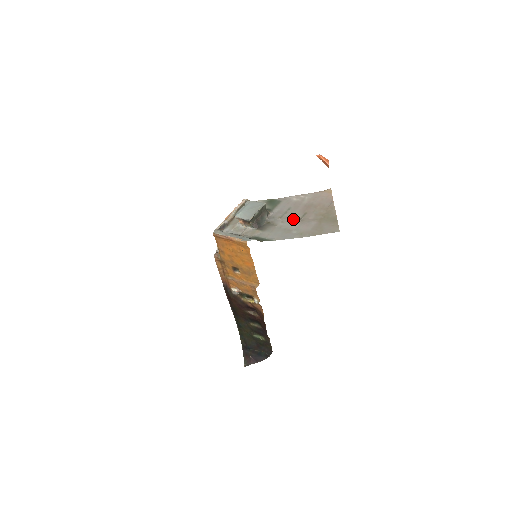
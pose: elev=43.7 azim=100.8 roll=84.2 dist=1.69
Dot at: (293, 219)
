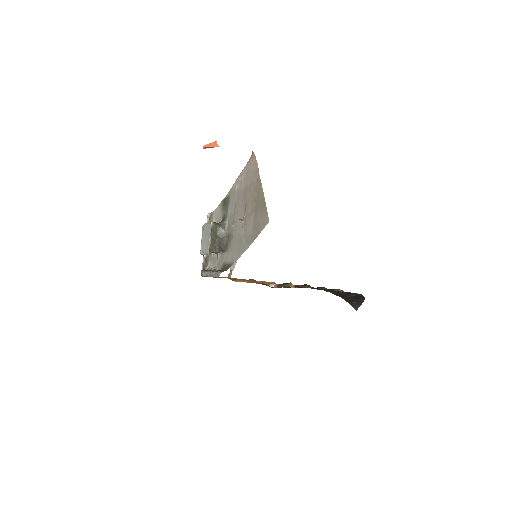
Dot at: (240, 221)
